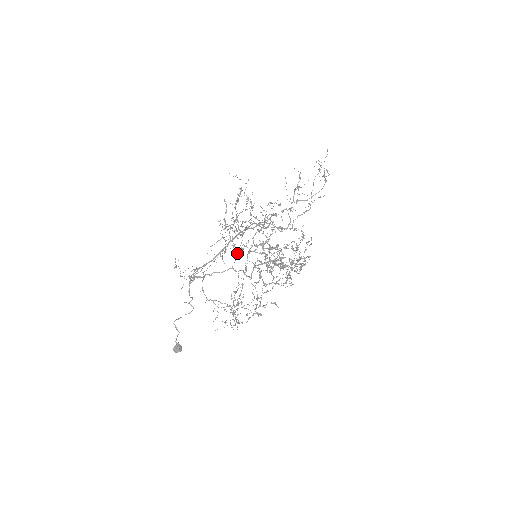
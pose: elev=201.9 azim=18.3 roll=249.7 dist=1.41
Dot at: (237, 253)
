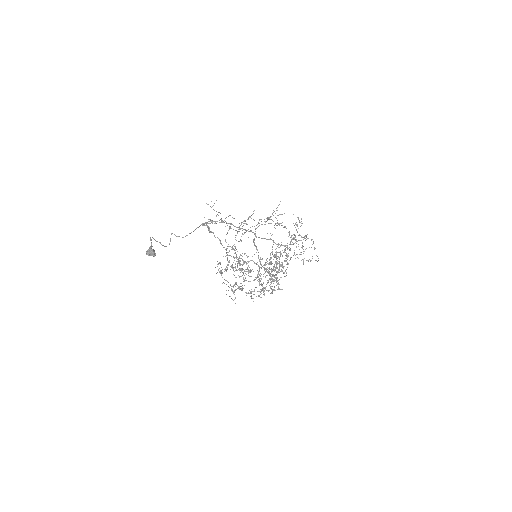
Dot at: (232, 246)
